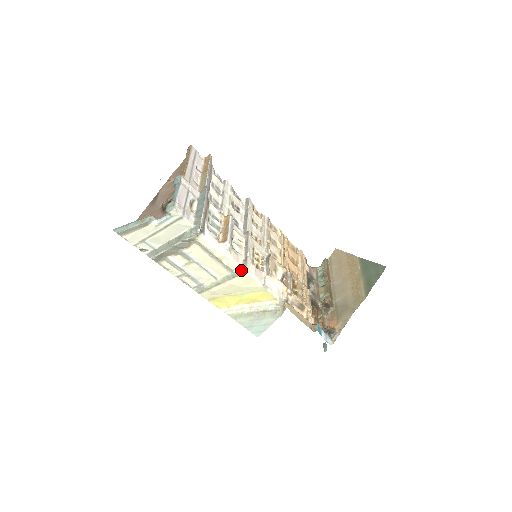
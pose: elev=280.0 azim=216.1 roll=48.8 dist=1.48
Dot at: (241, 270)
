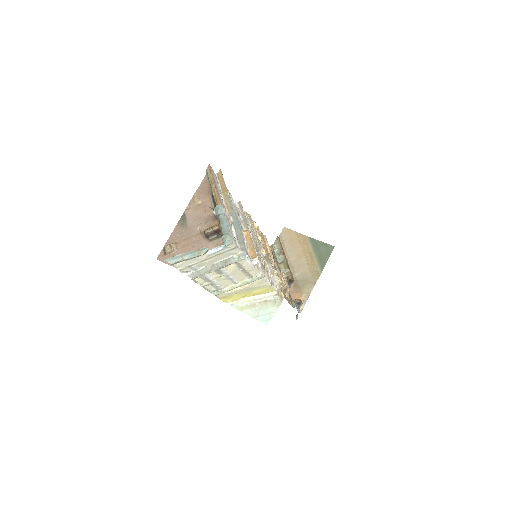
Dot at: (261, 276)
